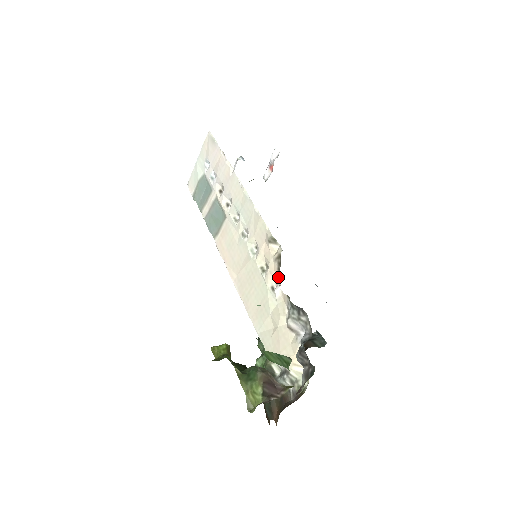
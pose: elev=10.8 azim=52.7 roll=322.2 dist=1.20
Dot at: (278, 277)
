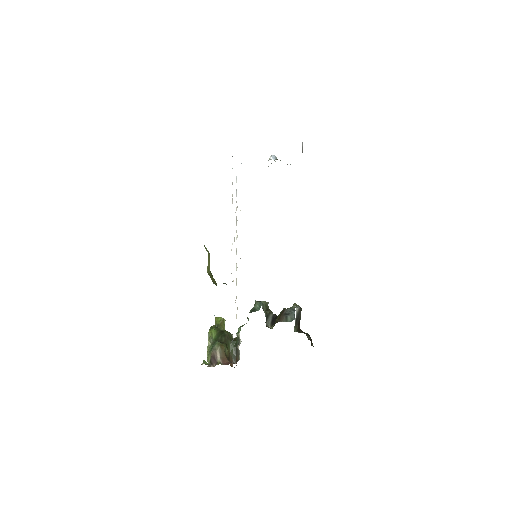
Dot at: occluded
